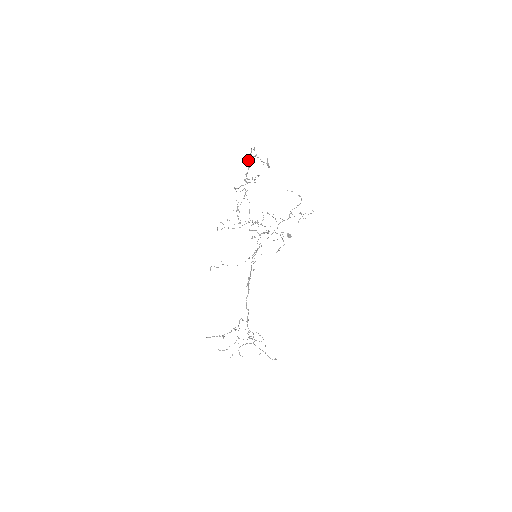
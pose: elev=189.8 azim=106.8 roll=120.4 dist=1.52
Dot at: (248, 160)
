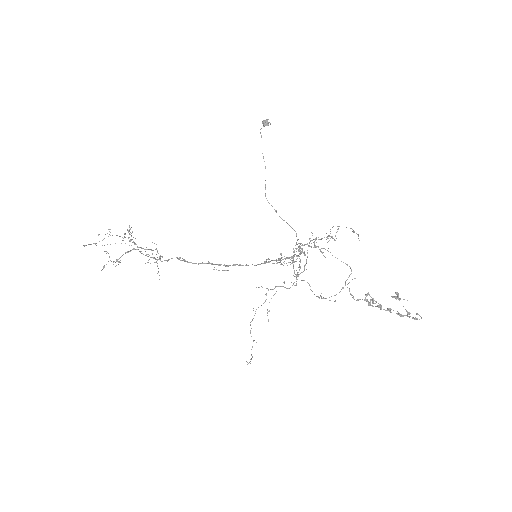
Dot at: occluded
